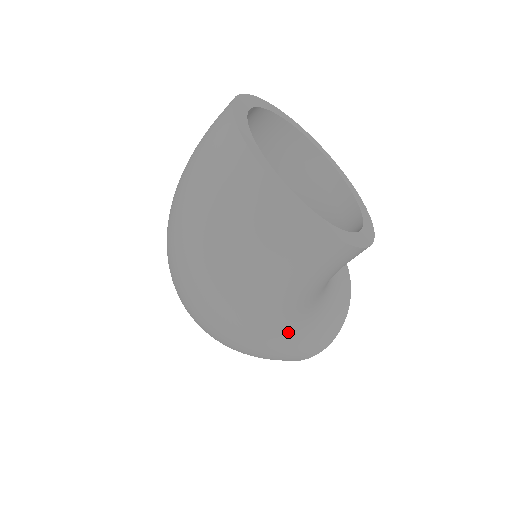
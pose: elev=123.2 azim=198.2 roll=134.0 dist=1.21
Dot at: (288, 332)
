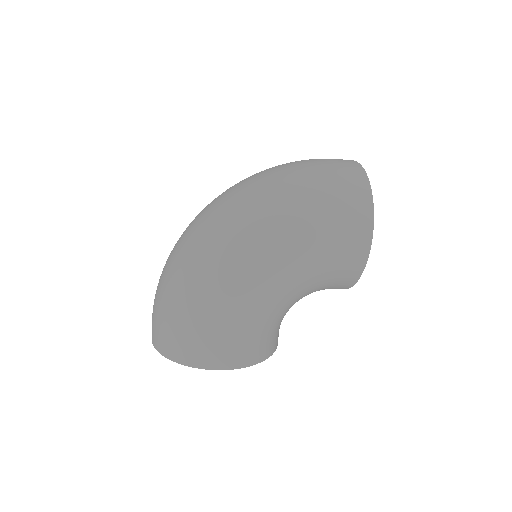
Dot at: (259, 293)
